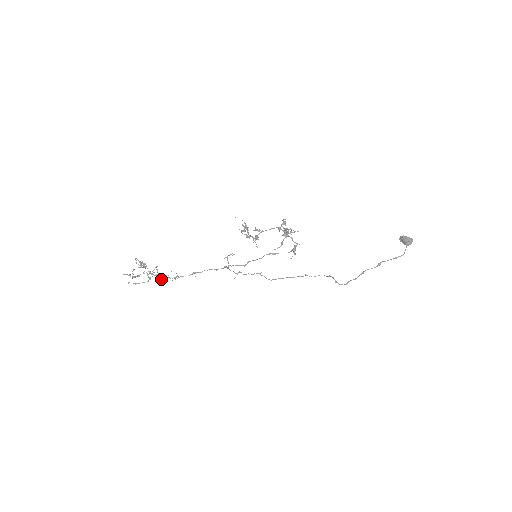
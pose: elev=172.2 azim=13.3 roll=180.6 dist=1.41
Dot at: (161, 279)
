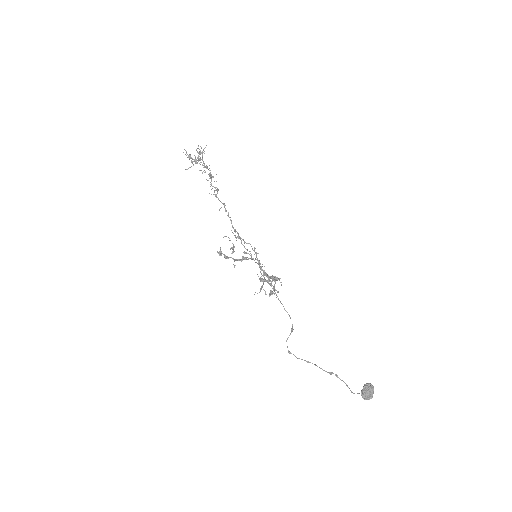
Dot at: (210, 177)
